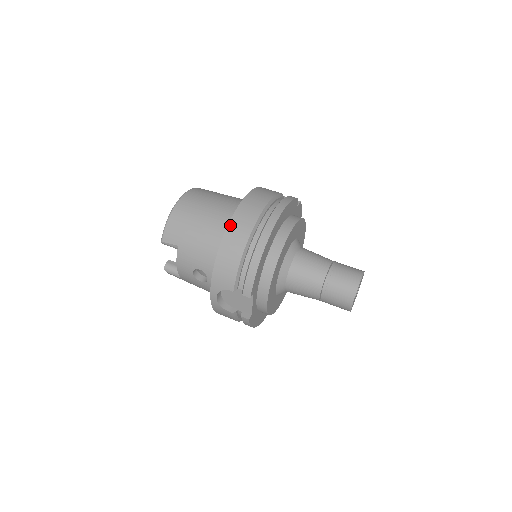
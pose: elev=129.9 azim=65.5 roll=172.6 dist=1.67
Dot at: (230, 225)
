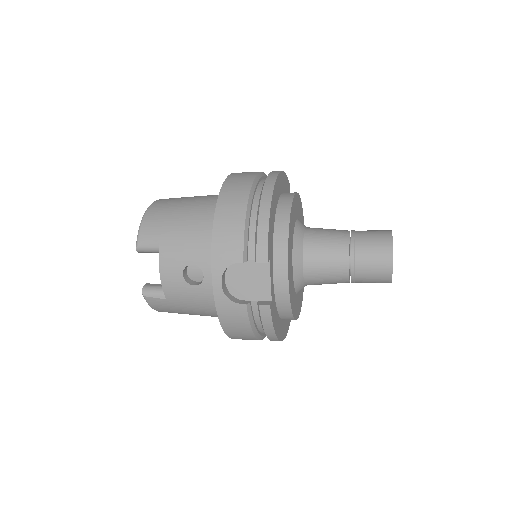
Dot at: (223, 190)
